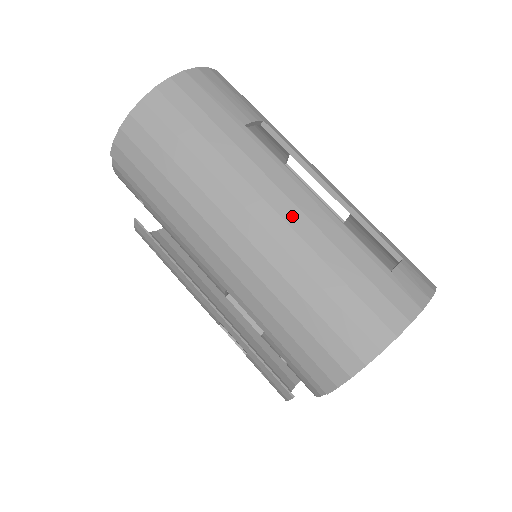
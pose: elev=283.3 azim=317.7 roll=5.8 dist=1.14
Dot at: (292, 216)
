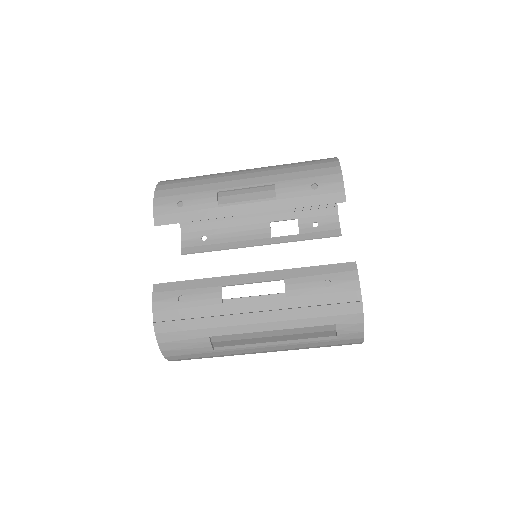
Dot at: occluded
